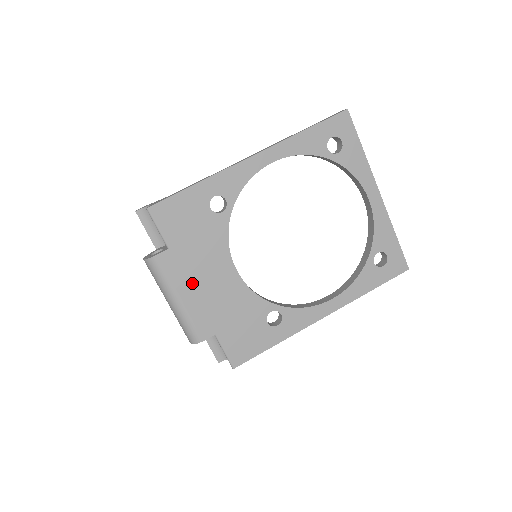
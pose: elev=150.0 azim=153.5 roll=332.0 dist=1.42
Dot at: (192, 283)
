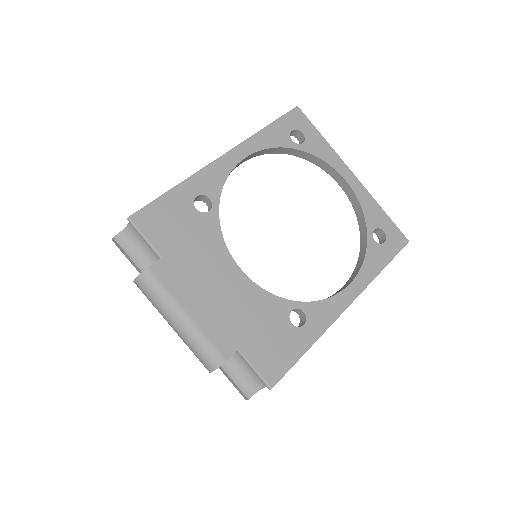
Dot at: (196, 292)
